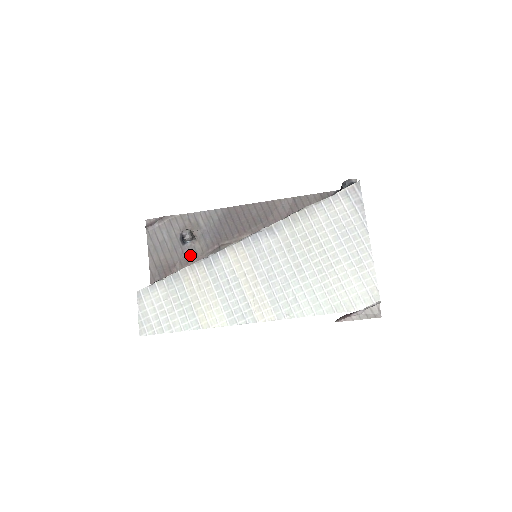
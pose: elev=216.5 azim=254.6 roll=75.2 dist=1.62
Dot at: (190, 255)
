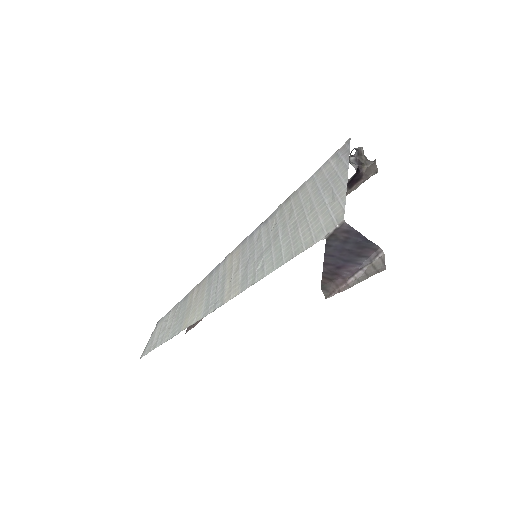
Dot at: occluded
